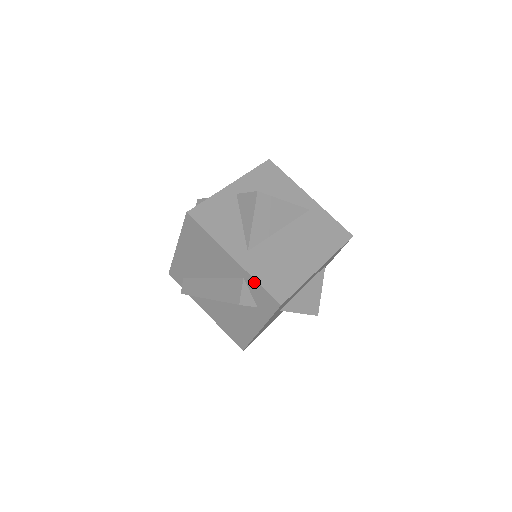
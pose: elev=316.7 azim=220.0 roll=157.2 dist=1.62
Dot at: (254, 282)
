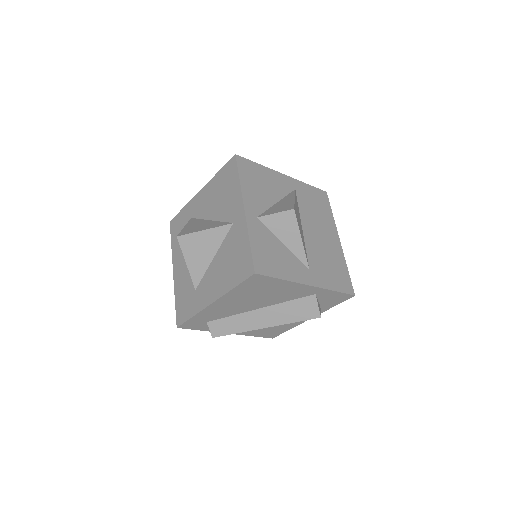
Dot at: (330, 292)
